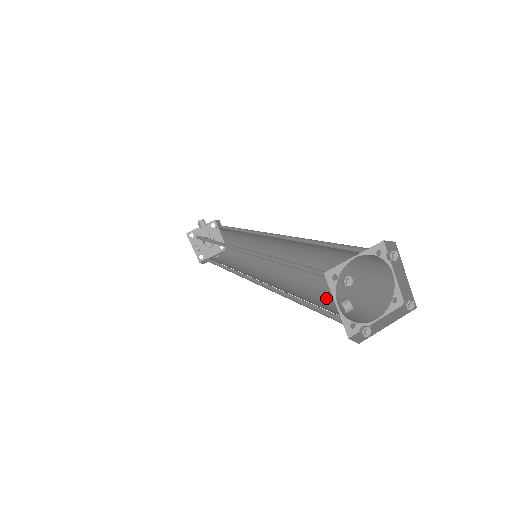
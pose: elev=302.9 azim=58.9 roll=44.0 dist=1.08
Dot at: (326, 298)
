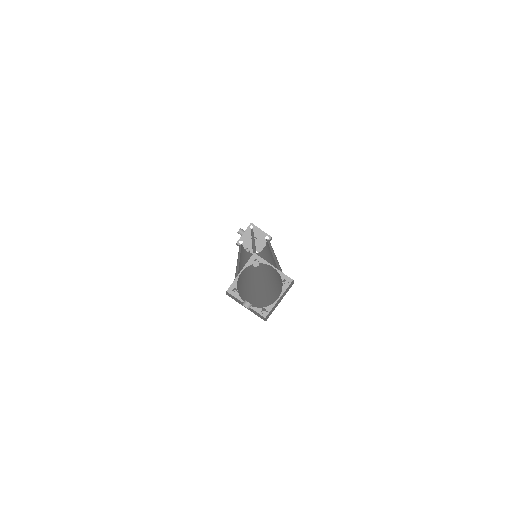
Dot at: (274, 283)
